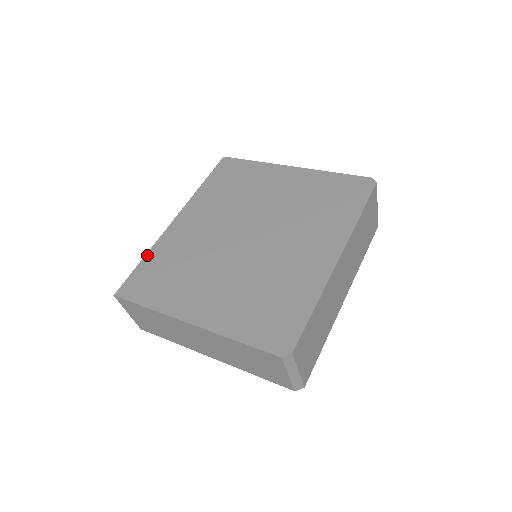
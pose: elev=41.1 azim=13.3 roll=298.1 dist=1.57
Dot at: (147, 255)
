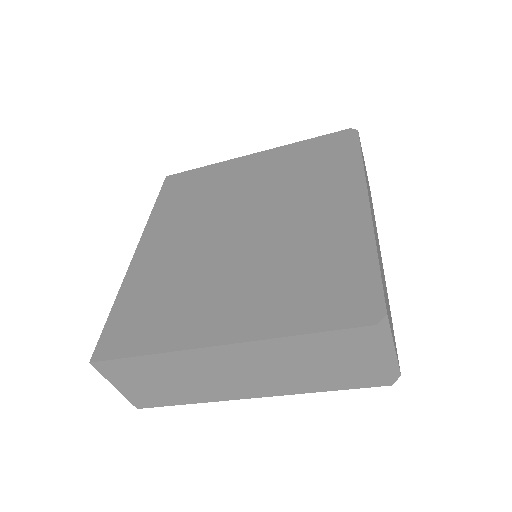
Dot at: (117, 299)
